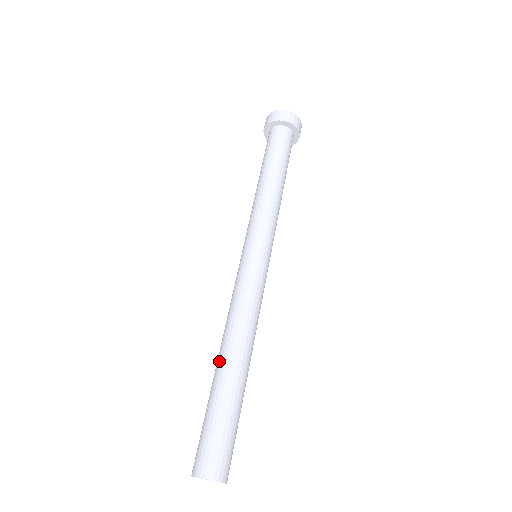
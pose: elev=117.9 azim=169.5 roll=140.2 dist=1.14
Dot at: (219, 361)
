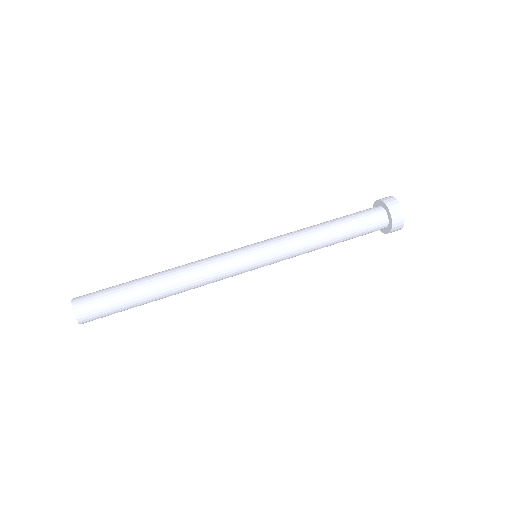
Dot at: (157, 273)
